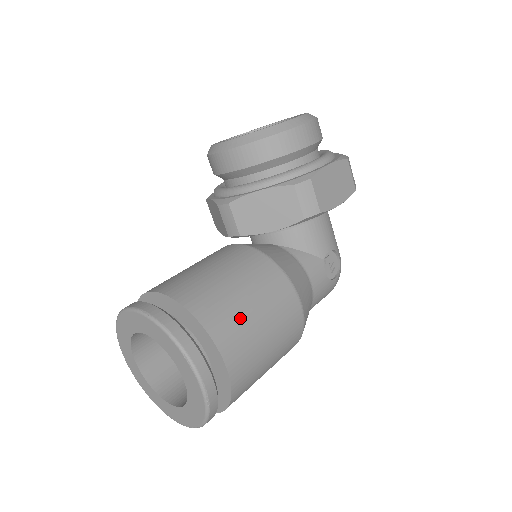
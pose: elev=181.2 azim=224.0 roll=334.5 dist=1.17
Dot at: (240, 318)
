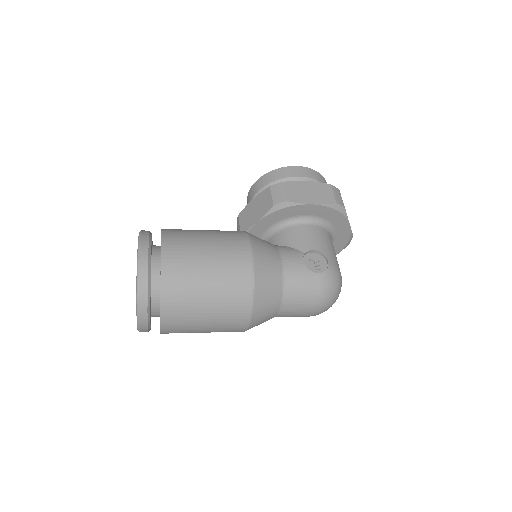
Dot at: (190, 236)
